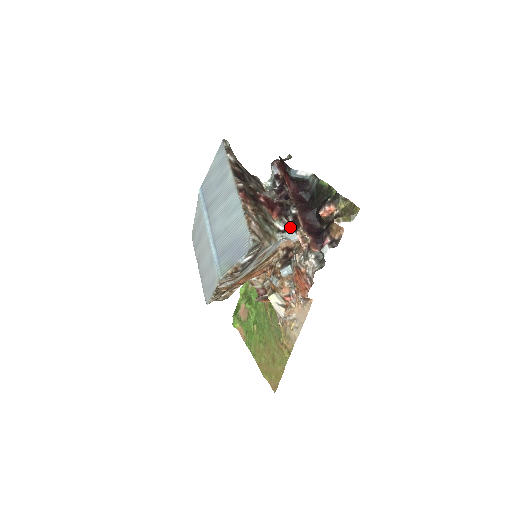
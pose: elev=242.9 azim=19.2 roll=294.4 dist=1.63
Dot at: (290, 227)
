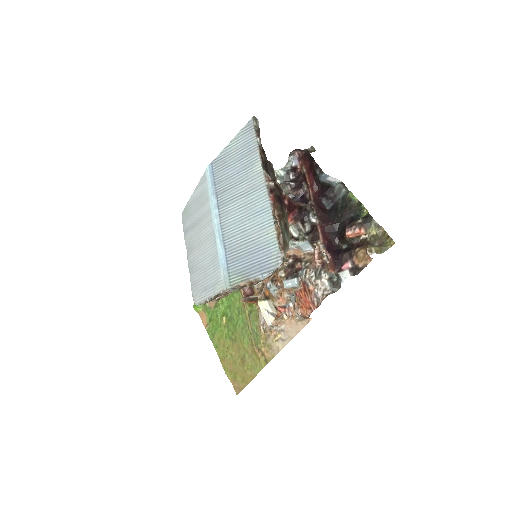
Dot at: (307, 237)
